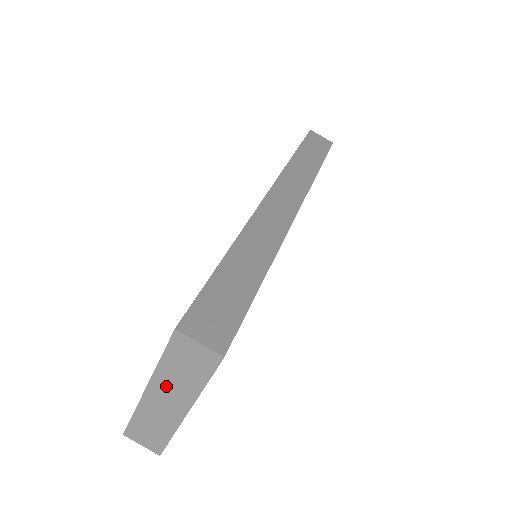
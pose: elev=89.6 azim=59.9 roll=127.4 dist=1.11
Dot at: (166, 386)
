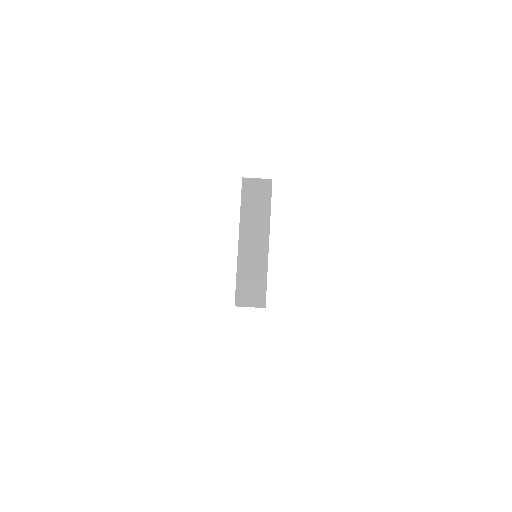
Dot at: (250, 227)
